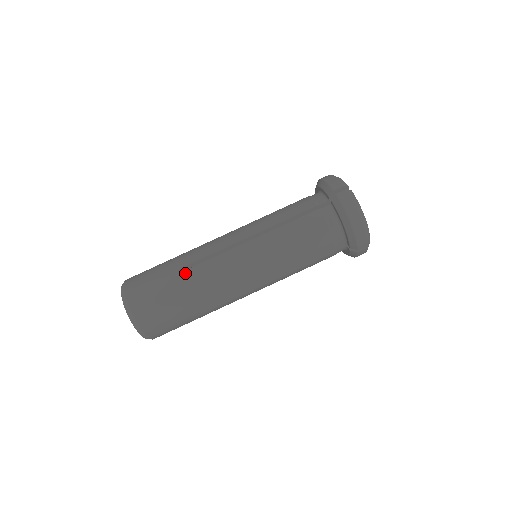
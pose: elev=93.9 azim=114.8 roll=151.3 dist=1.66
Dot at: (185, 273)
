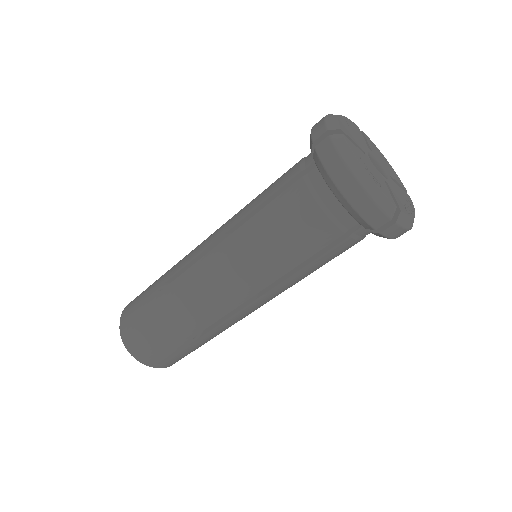
Dot at: (163, 292)
